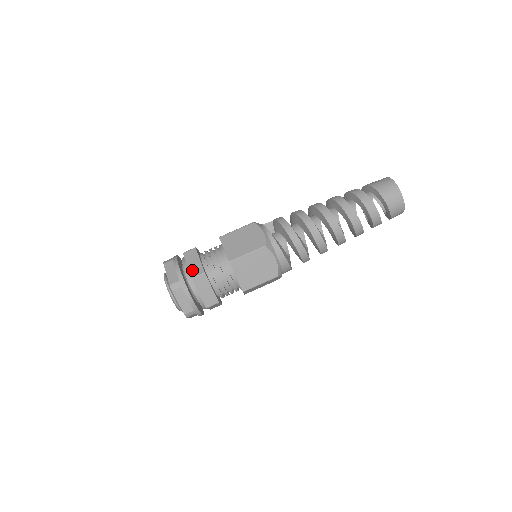
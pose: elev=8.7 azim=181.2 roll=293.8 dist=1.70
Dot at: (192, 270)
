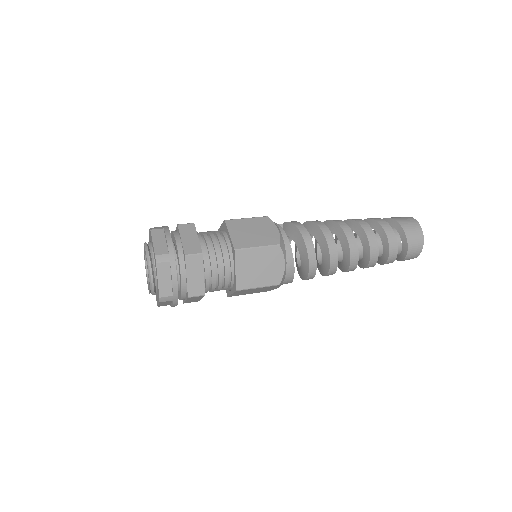
Dot at: (187, 246)
